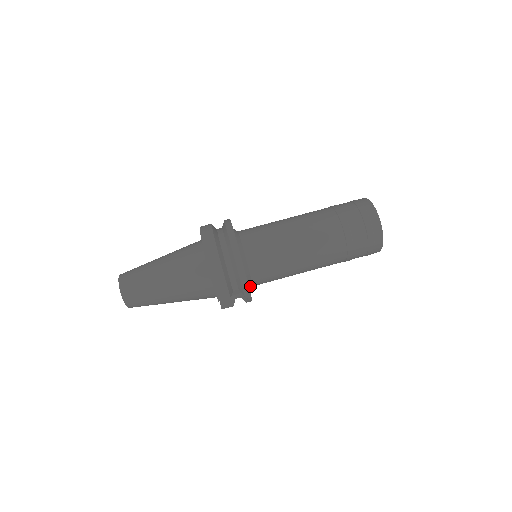
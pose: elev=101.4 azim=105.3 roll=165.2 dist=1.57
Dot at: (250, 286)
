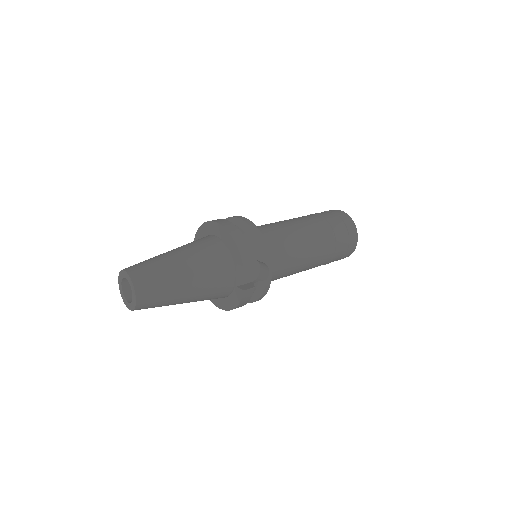
Dot at: occluded
